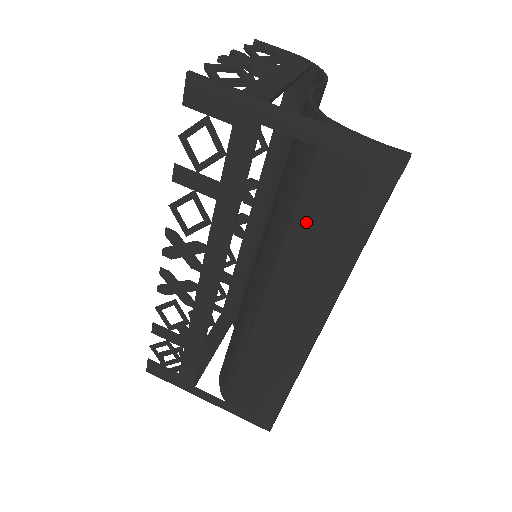
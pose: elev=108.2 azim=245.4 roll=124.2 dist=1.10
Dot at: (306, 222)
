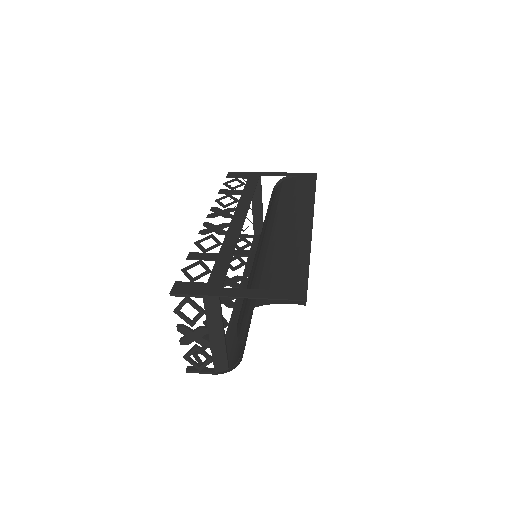
Dot at: (286, 198)
